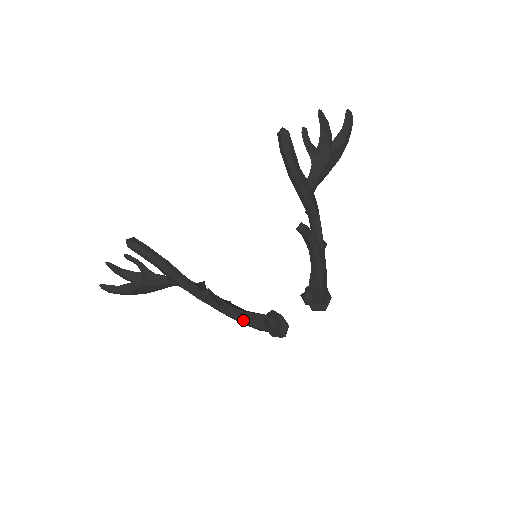
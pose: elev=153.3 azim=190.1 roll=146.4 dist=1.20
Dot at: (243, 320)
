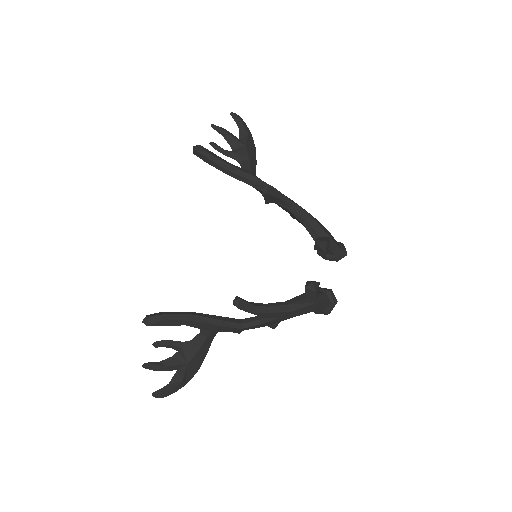
Dot at: (289, 309)
